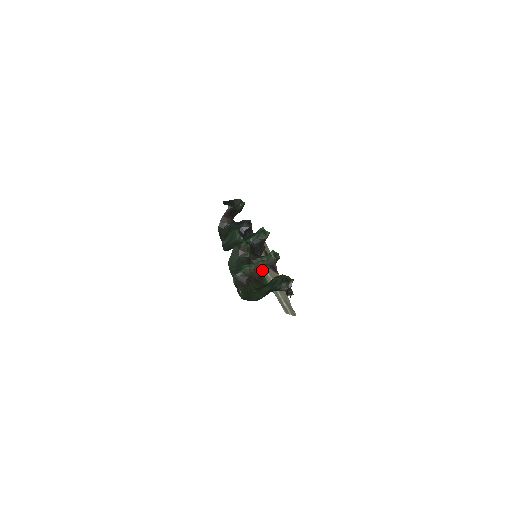
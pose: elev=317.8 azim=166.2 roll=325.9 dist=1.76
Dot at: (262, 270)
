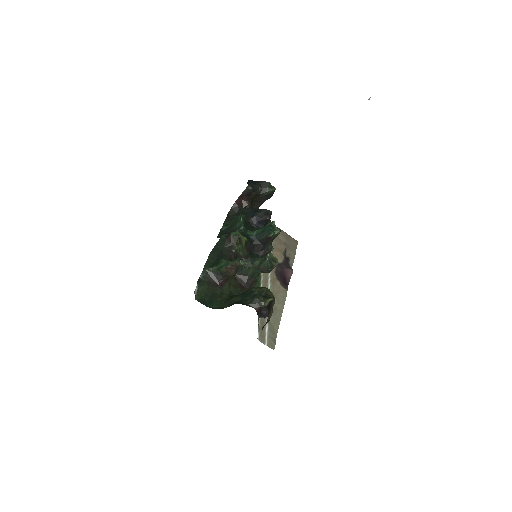
Dot at: (255, 275)
